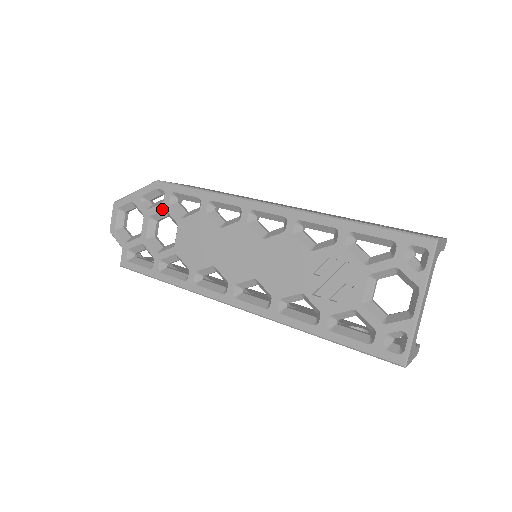
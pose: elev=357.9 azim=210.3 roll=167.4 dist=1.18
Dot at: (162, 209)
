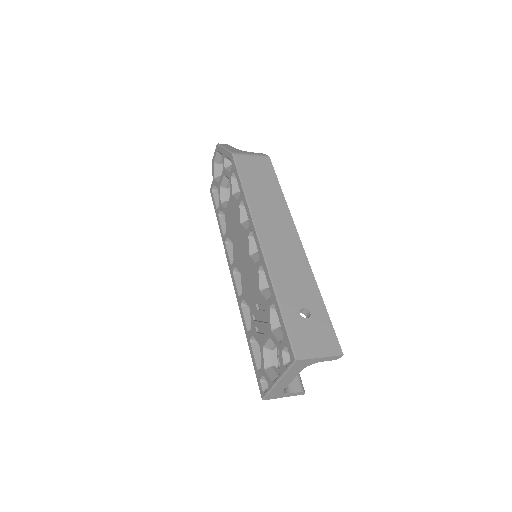
Dot at: (228, 177)
